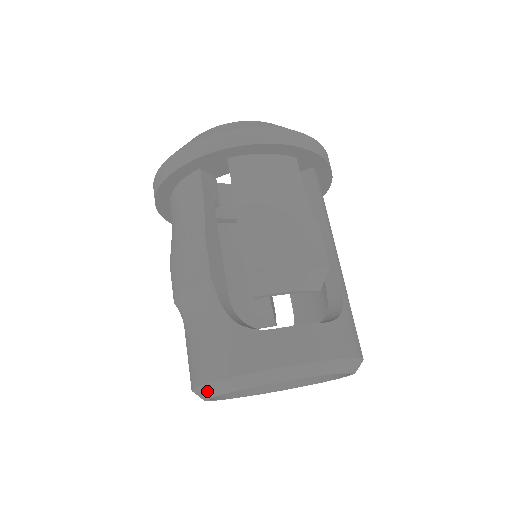
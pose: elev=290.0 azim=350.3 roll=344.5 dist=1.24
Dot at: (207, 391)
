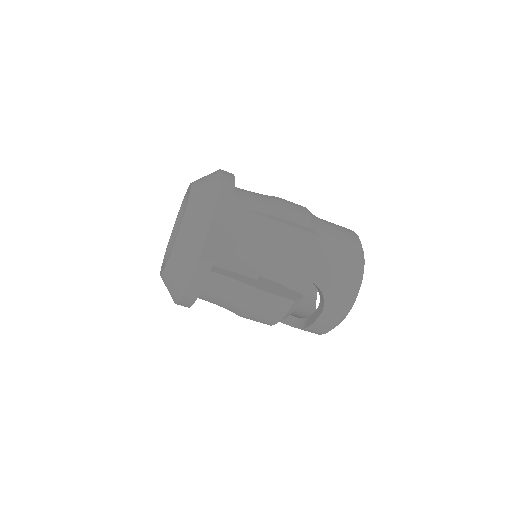
Dot at: occluded
